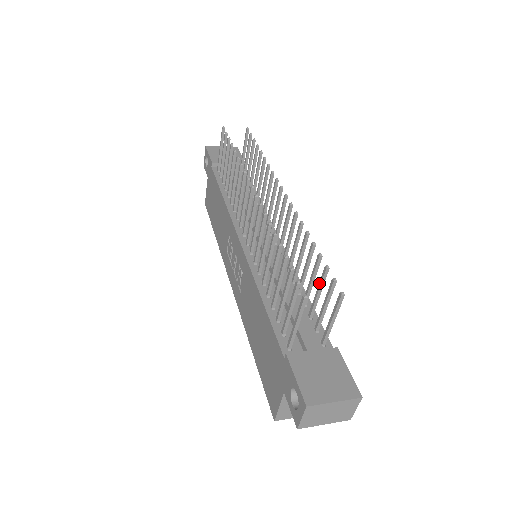
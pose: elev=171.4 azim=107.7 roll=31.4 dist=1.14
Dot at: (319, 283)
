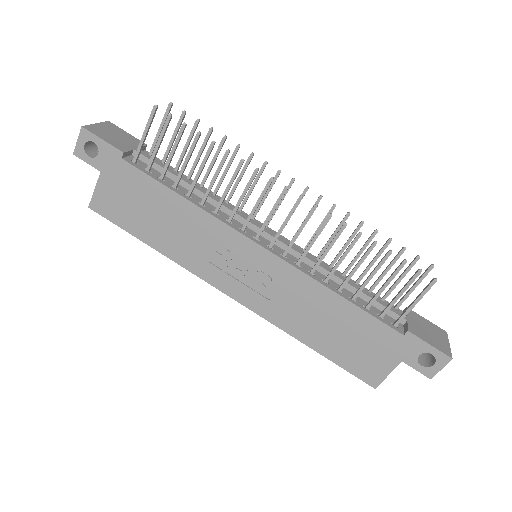
Dot at: (392, 263)
